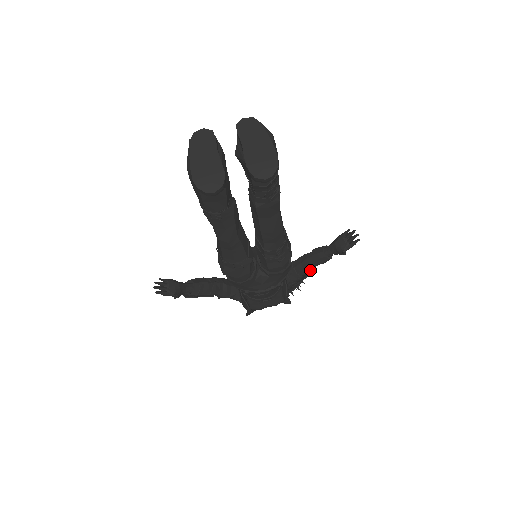
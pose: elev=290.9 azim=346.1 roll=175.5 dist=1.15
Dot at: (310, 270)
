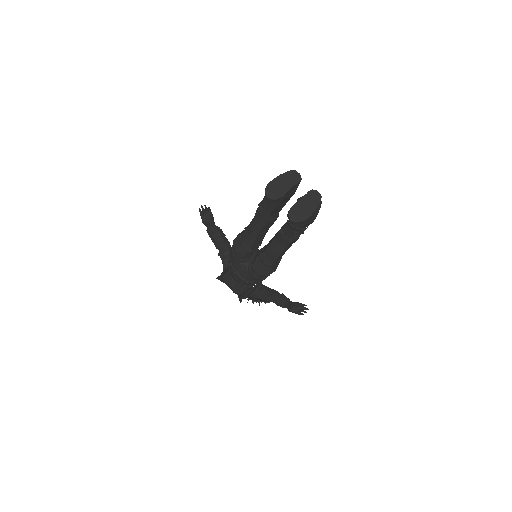
Dot at: occluded
